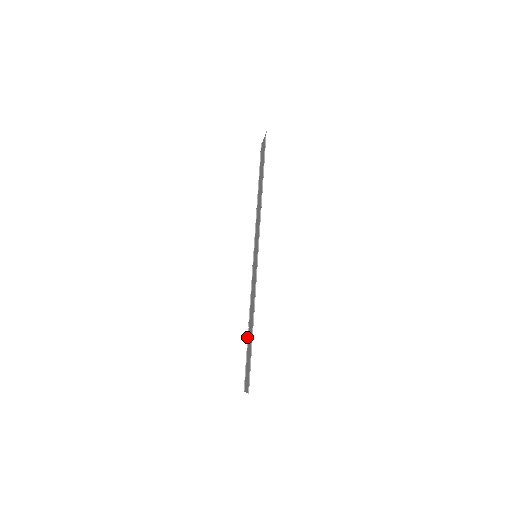
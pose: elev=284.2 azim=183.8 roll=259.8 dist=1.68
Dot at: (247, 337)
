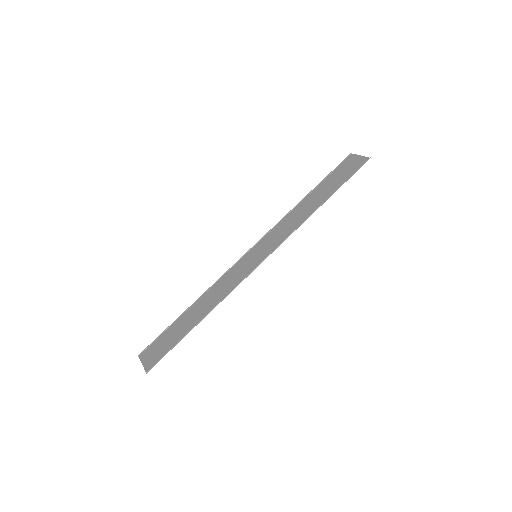
Dot at: (182, 313)
